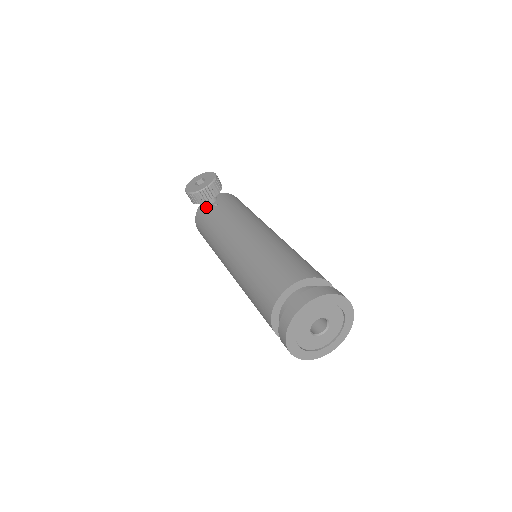
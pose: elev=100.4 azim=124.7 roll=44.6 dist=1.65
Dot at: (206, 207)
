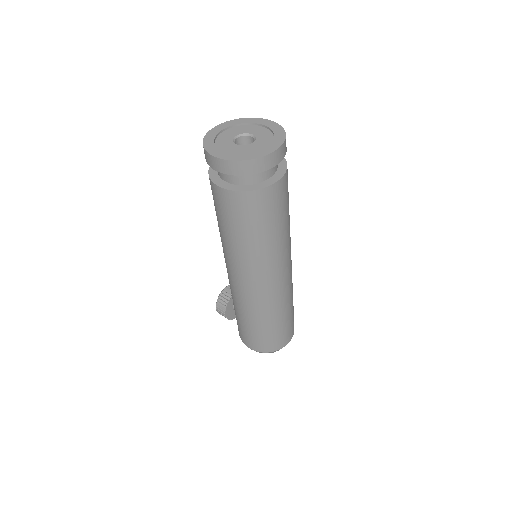
Dot at: occluded
